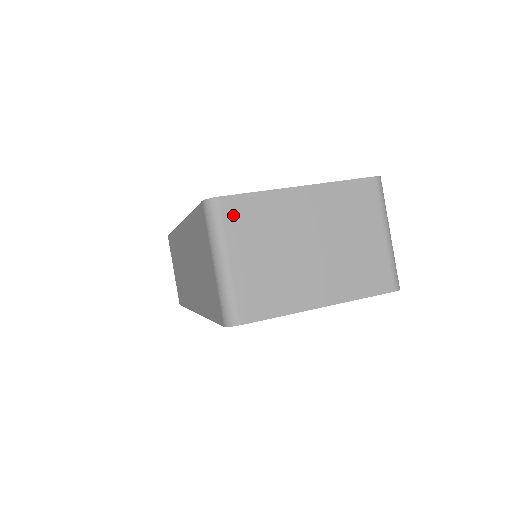
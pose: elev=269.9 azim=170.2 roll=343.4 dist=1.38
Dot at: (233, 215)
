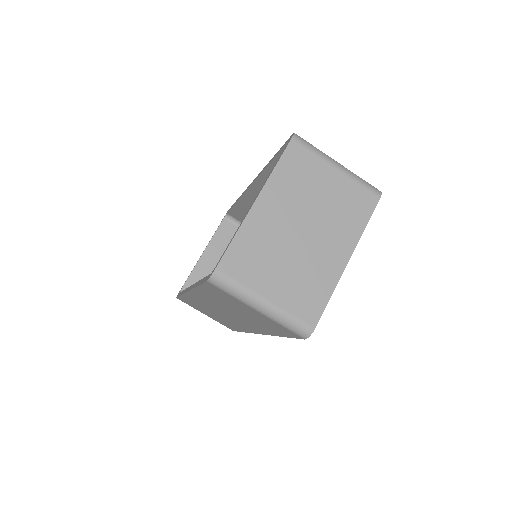
Dot at: (236, 269)
